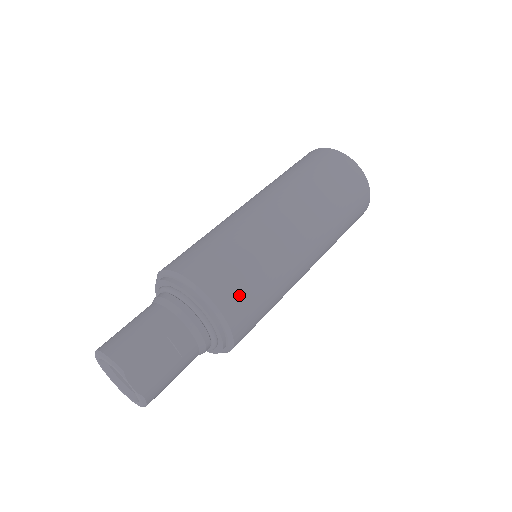
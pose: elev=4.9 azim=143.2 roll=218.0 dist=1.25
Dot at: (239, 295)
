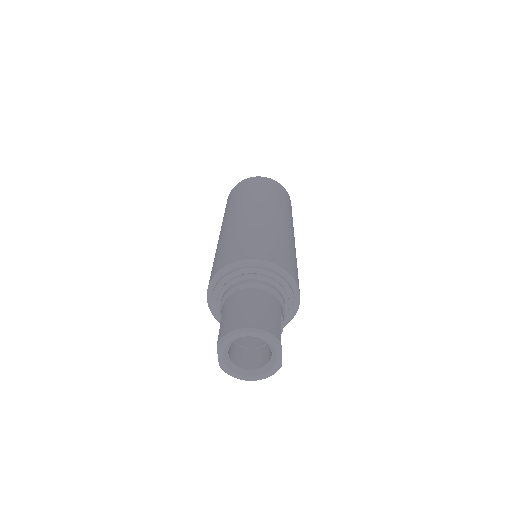
Dot at: occluded
